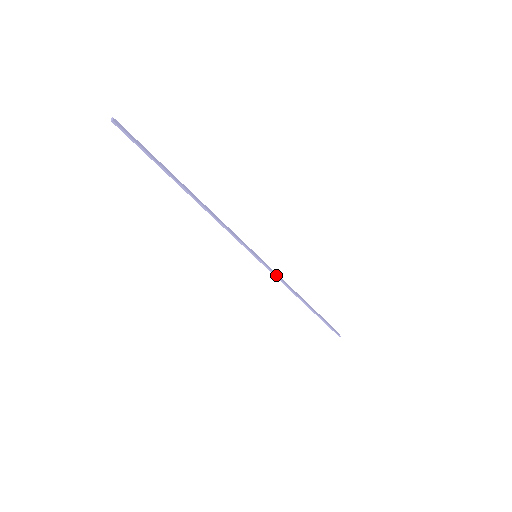
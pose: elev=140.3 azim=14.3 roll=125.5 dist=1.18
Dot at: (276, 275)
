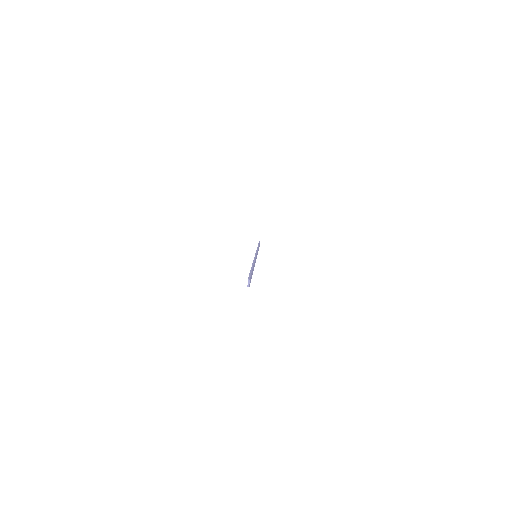
Dot at: occluded
